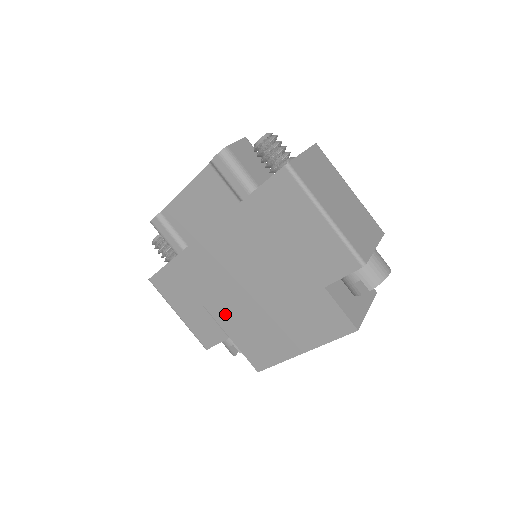
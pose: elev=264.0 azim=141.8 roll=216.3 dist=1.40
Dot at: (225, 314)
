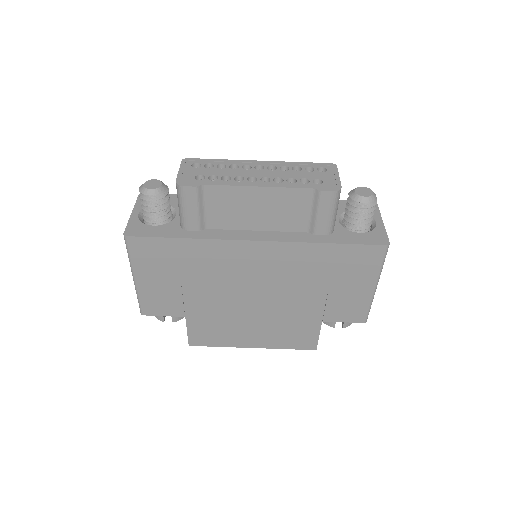
Dot at: (202, 300)
